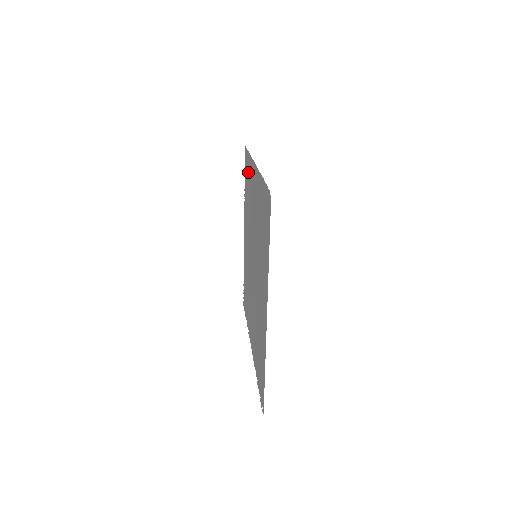
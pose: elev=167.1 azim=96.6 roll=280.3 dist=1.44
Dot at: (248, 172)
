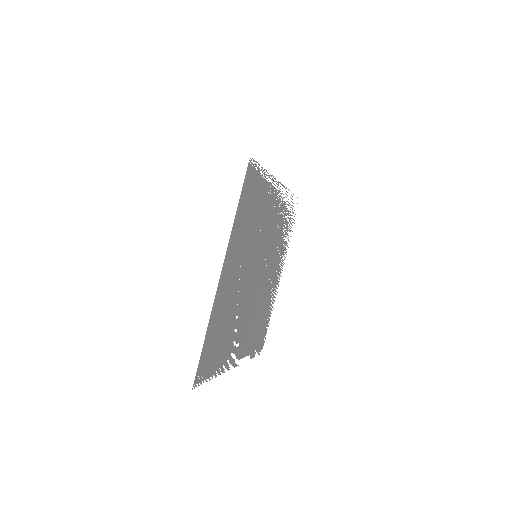
Dot at: occluded
